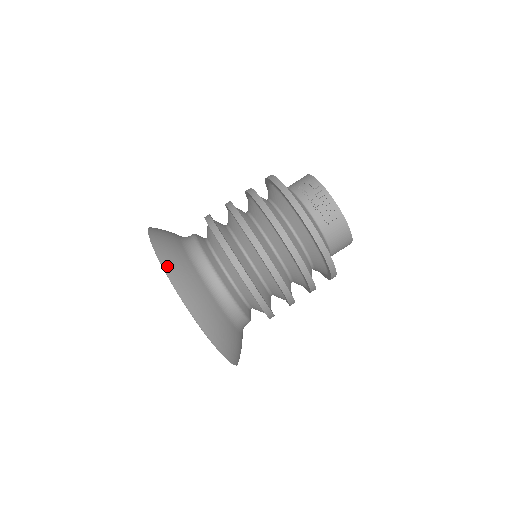
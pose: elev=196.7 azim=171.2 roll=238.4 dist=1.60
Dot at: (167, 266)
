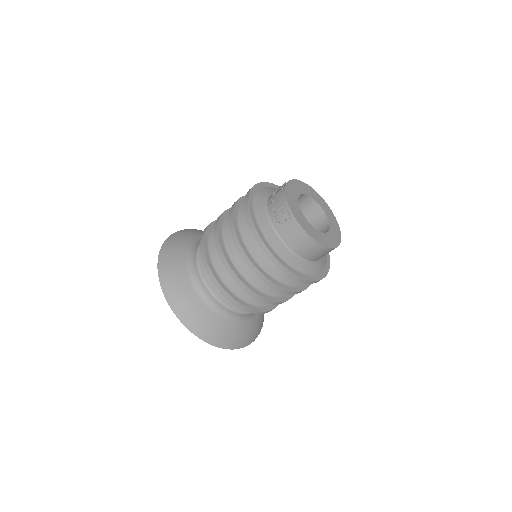
Dot at: (163, 253)
